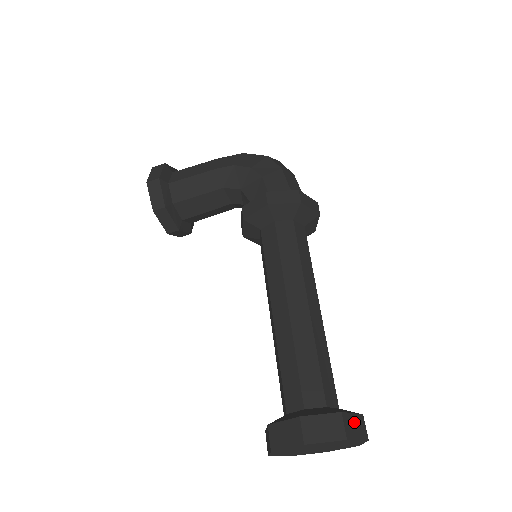
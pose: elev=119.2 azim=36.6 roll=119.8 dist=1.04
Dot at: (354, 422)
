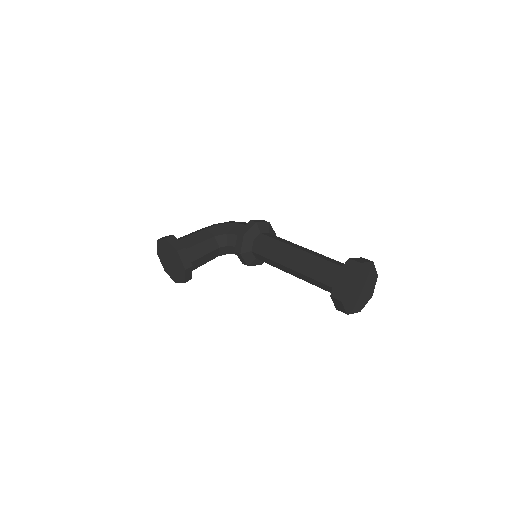
Dot at: occluded
